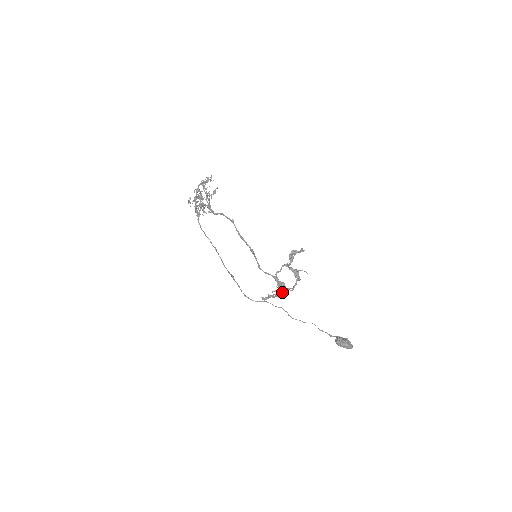
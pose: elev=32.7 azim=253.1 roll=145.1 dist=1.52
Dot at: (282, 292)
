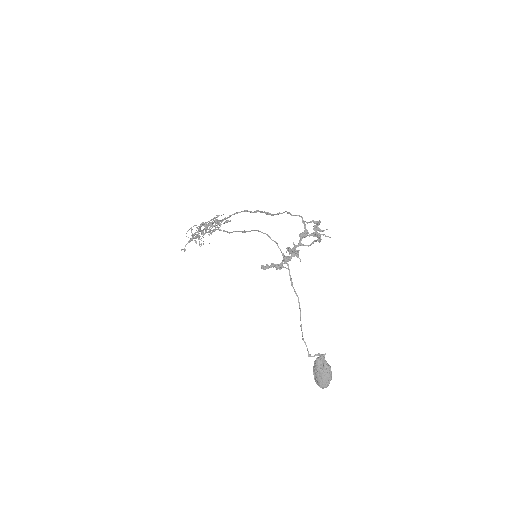
Dot at: (295, 253)
